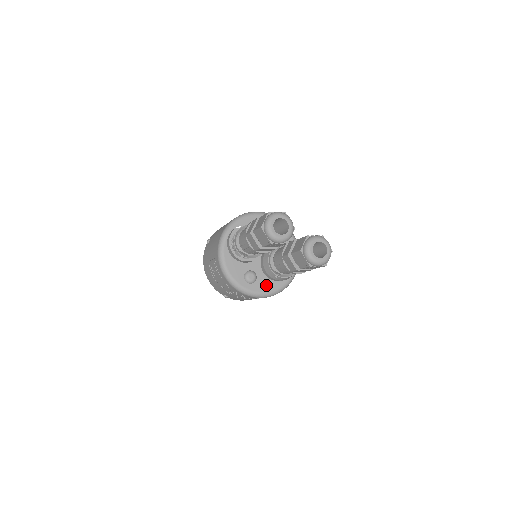
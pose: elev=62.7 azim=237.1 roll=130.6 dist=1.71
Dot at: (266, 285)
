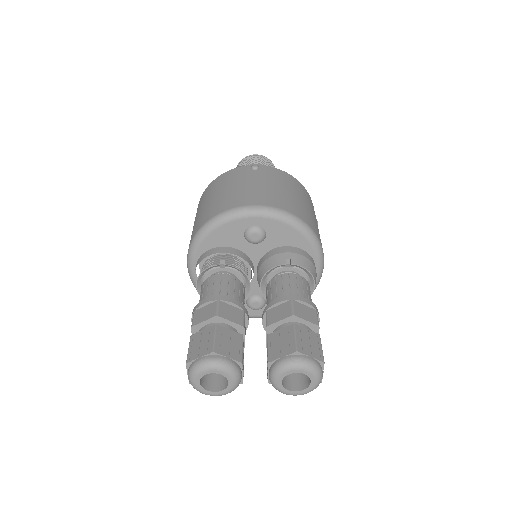
Dot at: occluded
